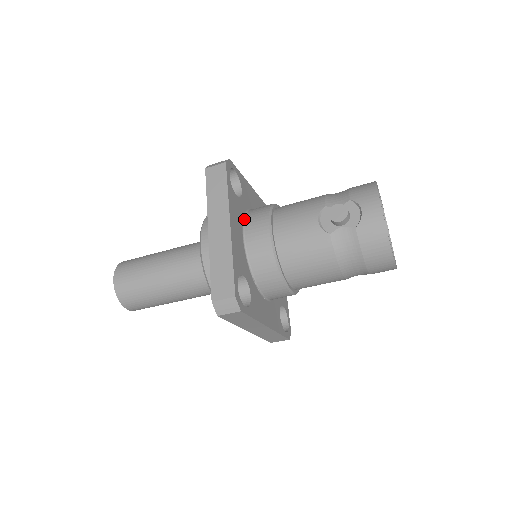
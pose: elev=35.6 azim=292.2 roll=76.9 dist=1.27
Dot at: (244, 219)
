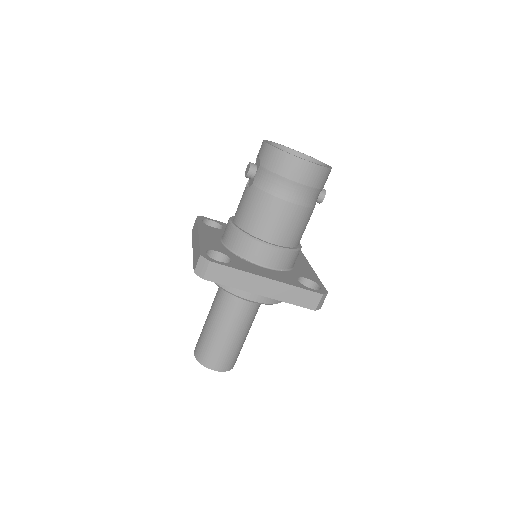
Dot at: occluded
